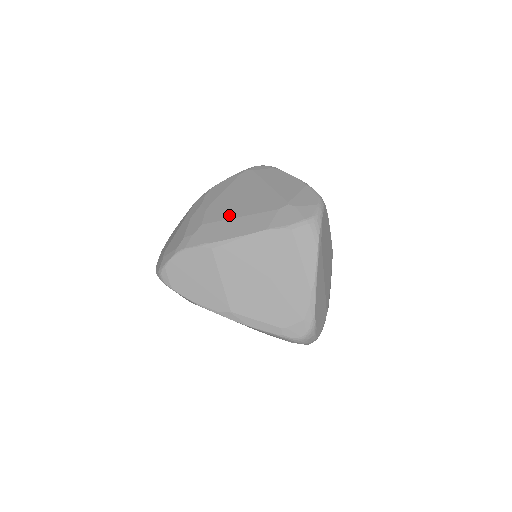
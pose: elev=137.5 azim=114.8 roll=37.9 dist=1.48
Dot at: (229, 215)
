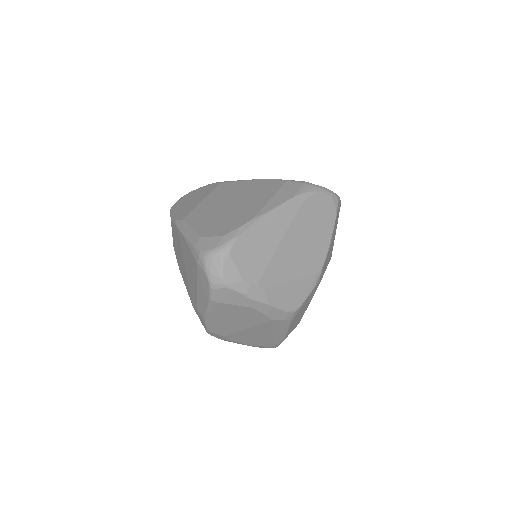
Dot at: occluded
